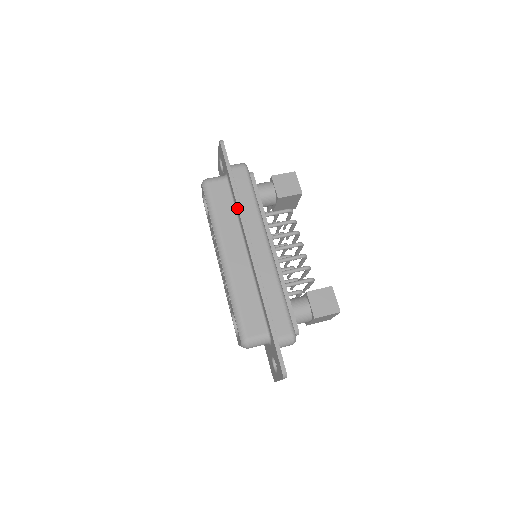
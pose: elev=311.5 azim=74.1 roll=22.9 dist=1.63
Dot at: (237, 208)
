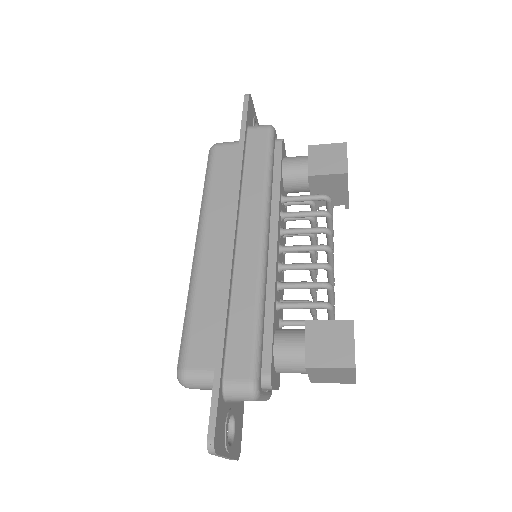
Dot at: (236, 179)
